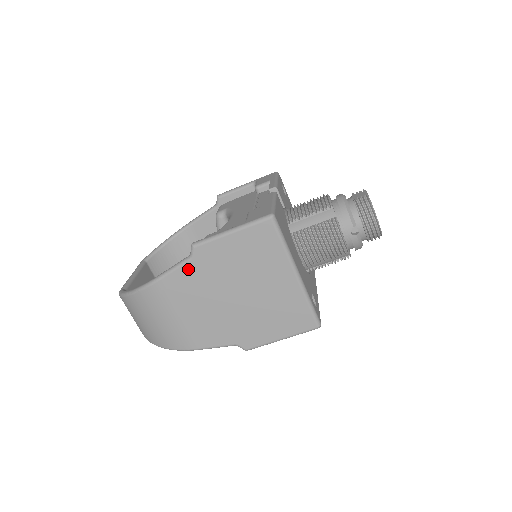
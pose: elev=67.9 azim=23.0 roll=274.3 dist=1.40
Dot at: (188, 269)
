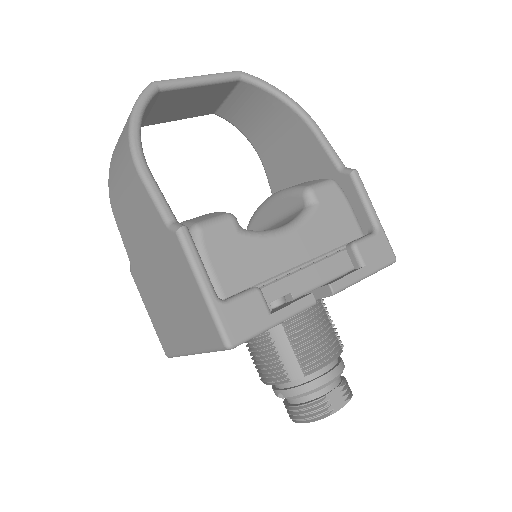
Dot at: (158, 219)
